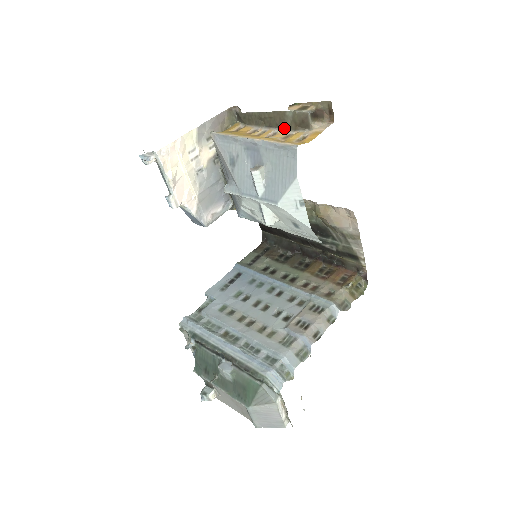
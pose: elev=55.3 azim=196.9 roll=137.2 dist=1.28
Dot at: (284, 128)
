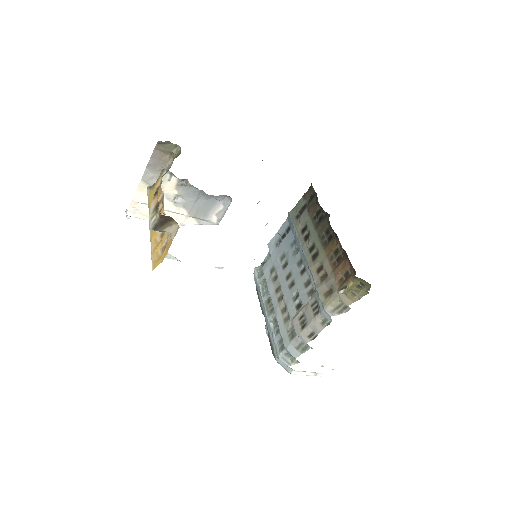
Dot at: (164, 215)
